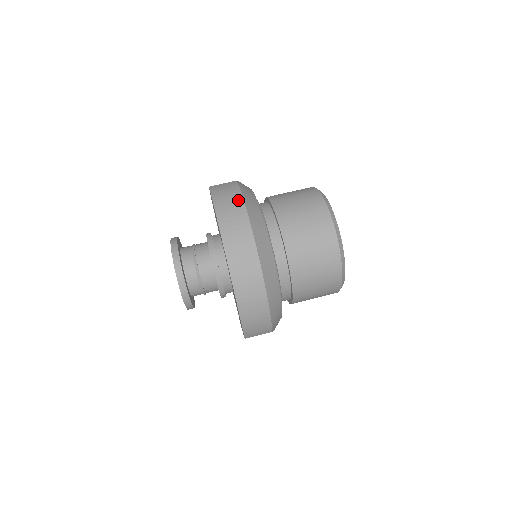
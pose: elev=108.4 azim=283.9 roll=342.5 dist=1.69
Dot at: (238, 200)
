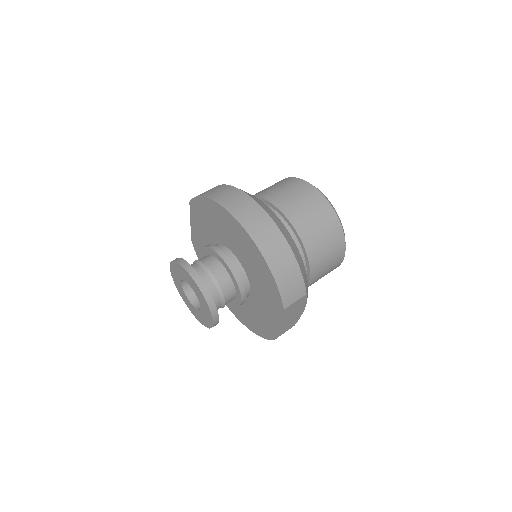
Dot at: (221, 186)
